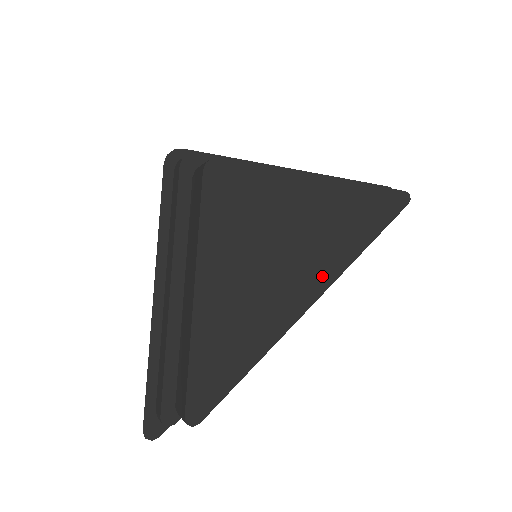
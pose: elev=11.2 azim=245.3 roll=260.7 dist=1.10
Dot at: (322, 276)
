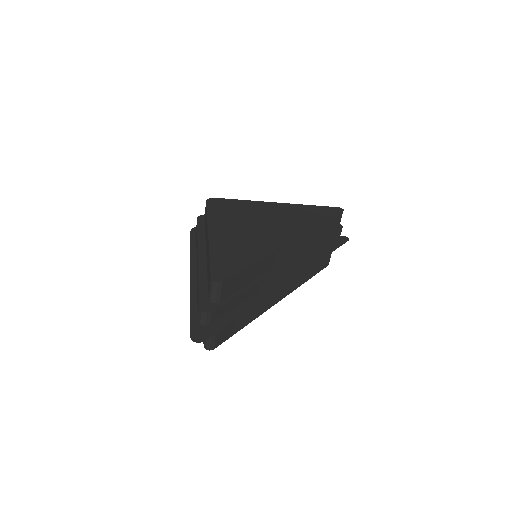
Dot at: (293, 232)
